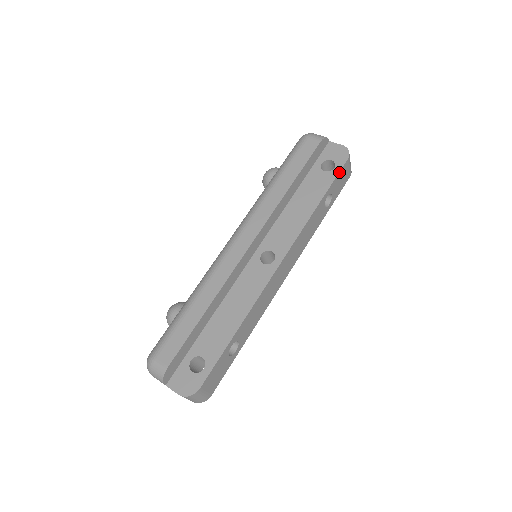
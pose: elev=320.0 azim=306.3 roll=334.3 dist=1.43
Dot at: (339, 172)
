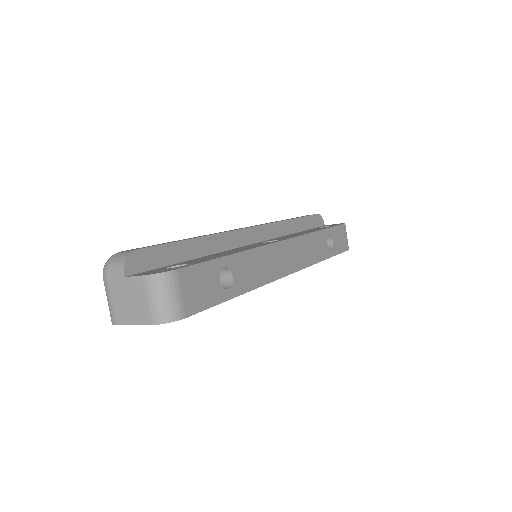
Dot at: (338, 226)
